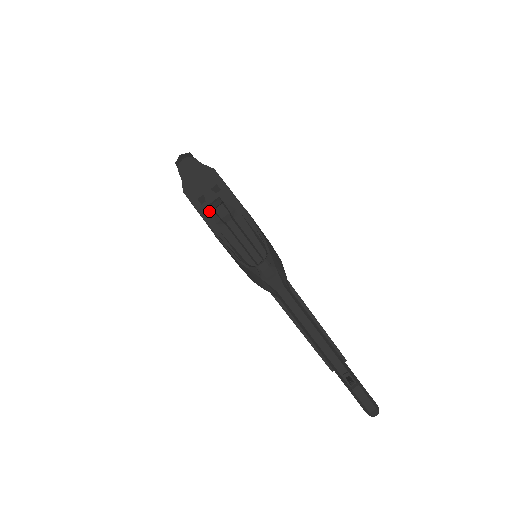
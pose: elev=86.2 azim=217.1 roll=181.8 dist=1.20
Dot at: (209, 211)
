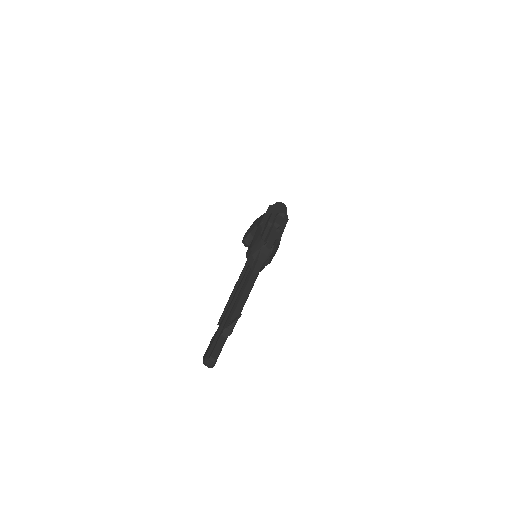
Dot at: (272, 217)
